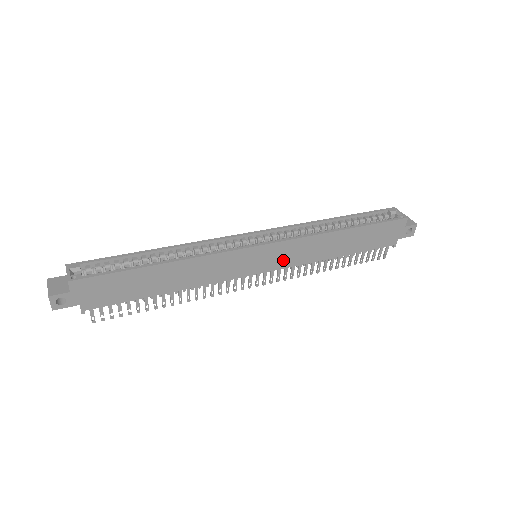
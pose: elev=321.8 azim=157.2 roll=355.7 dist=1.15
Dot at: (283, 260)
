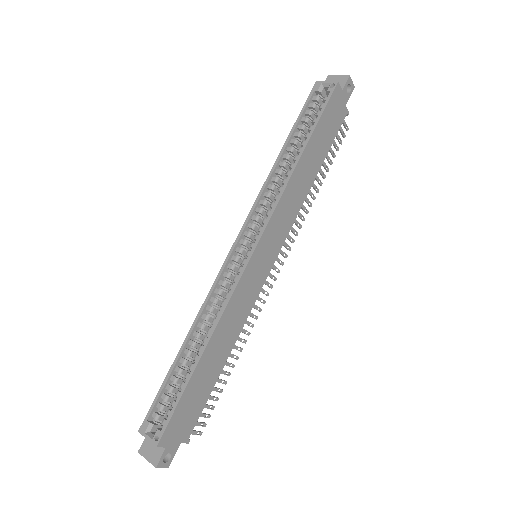
Dot at: (279, 236)
